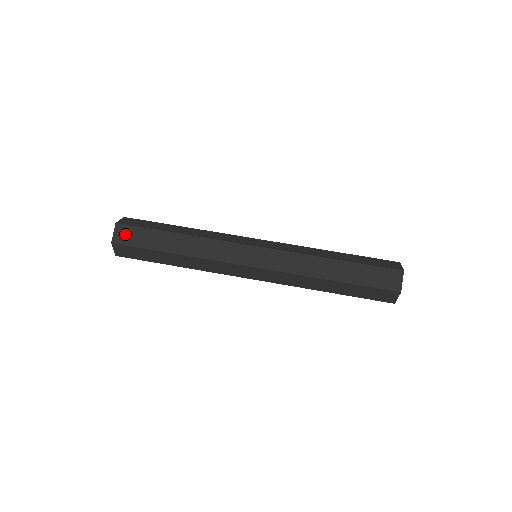
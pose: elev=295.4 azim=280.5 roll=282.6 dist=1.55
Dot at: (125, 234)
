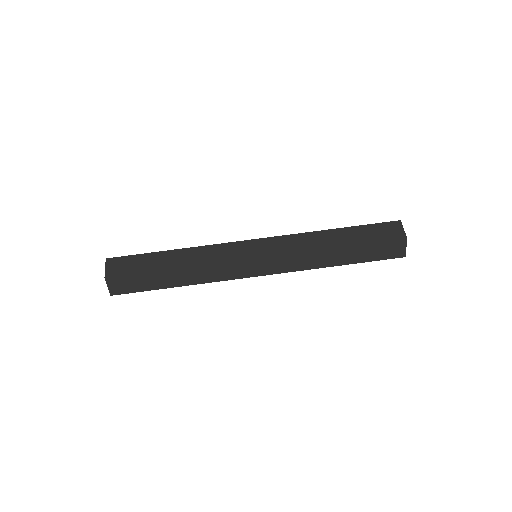
Dot at: (118, 265)
